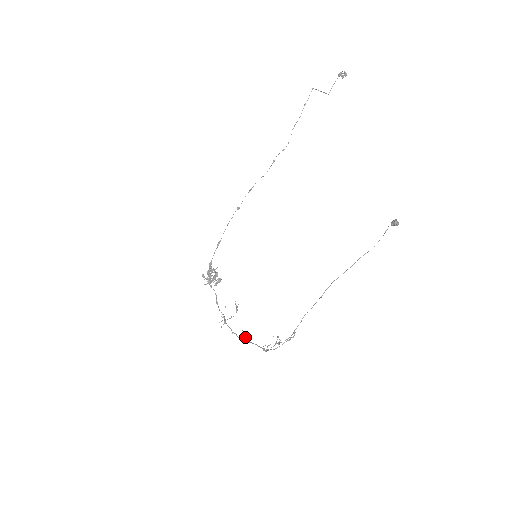
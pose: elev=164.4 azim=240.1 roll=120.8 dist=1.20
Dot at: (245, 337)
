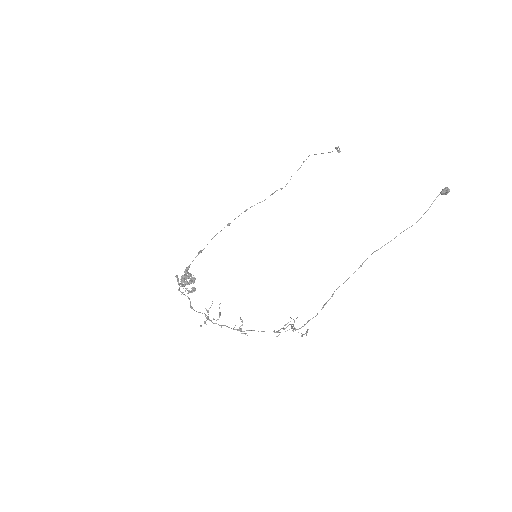
Dot at: (241, 329)
